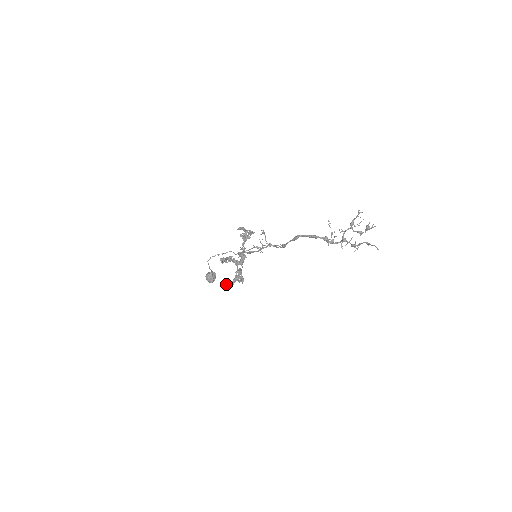
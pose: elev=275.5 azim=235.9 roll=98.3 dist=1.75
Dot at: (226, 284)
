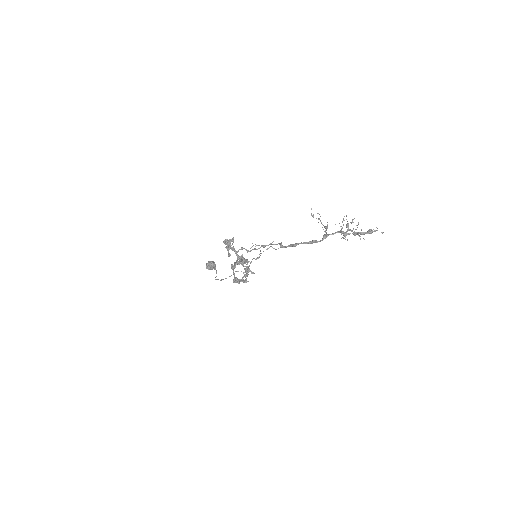
Dot at: (245, 282)
